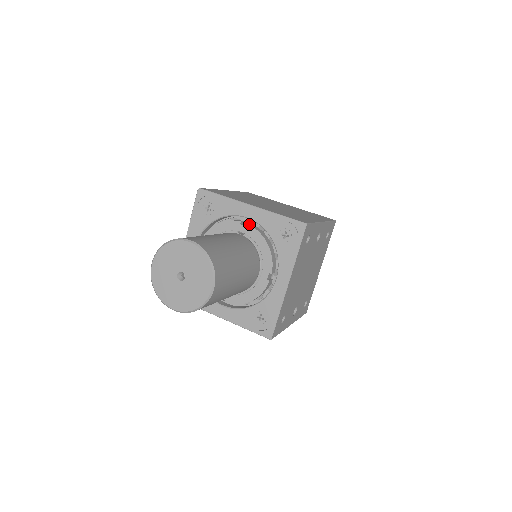
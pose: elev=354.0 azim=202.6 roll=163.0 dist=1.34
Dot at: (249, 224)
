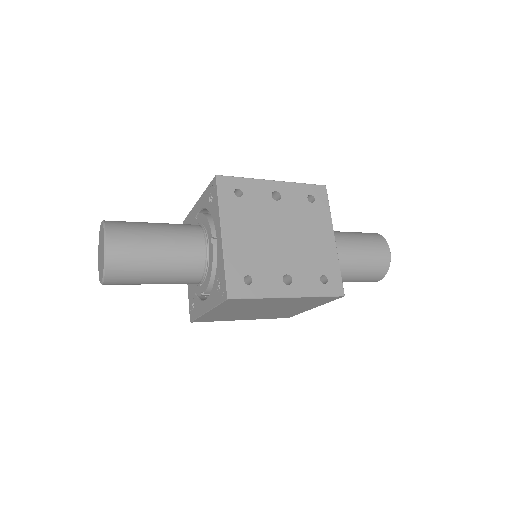
Dot at: (199, 214)
